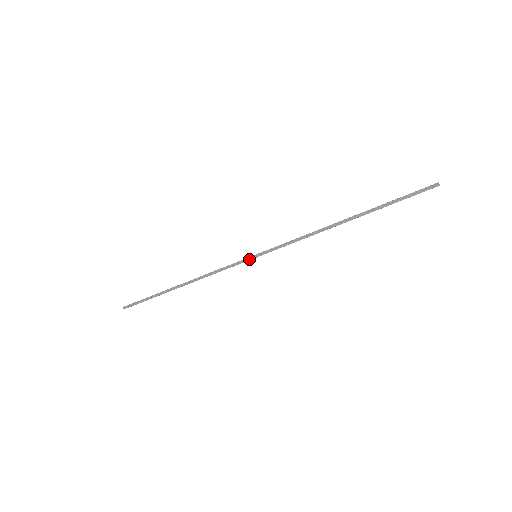
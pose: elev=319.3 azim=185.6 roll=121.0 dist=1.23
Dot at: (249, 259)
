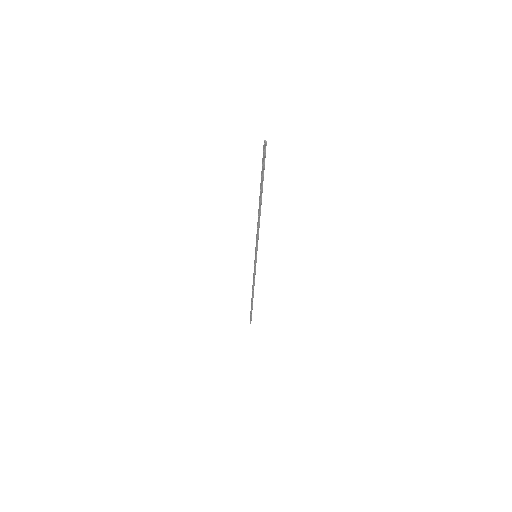
Dot at: (255, 260)
